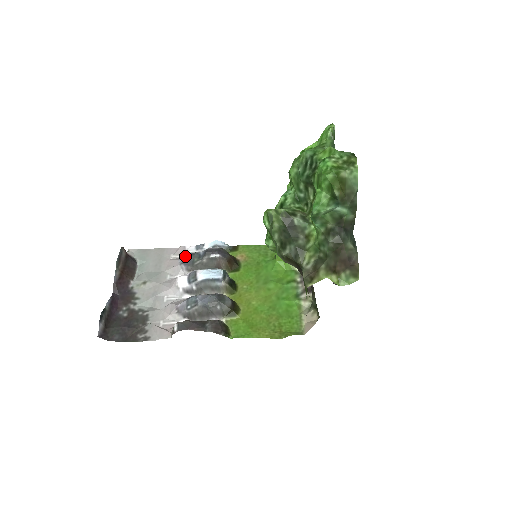
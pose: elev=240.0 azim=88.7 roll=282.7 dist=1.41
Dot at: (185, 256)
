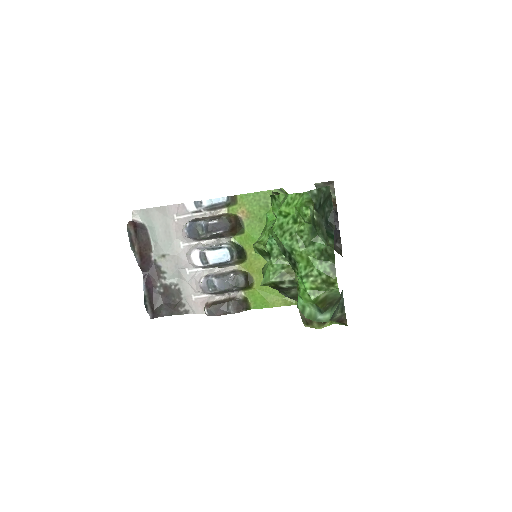
Dot at: (189, 227)
